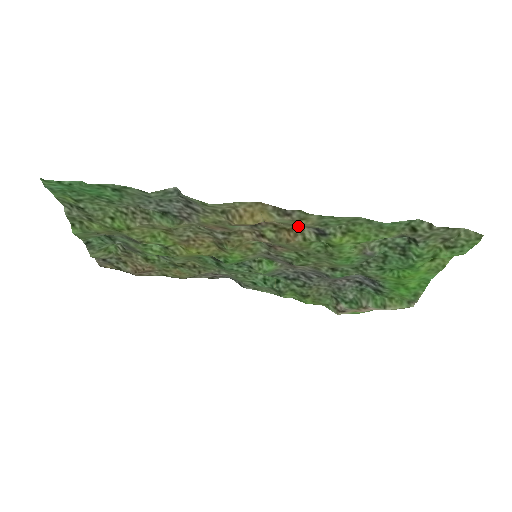
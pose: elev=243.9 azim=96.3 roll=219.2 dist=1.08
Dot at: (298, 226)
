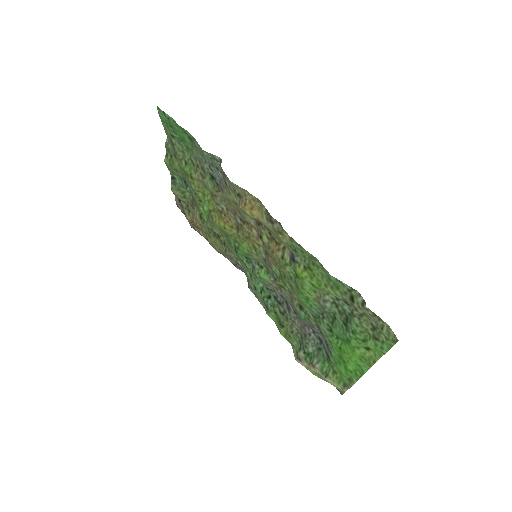
Dot at: (281, 242)
